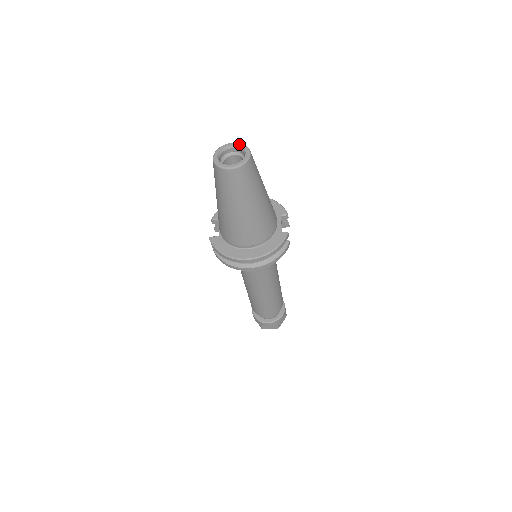
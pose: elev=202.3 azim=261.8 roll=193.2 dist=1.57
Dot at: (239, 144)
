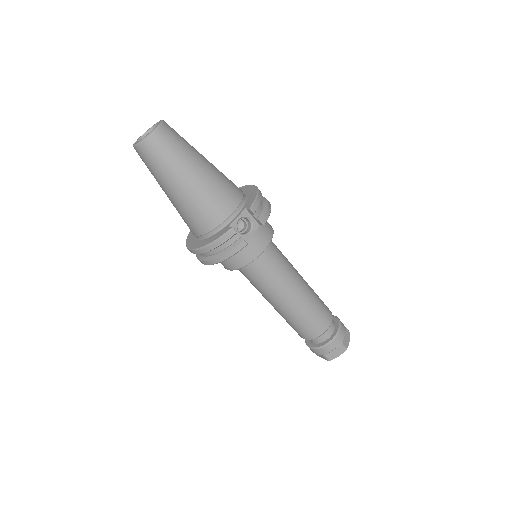
Dot at: (160, 121)
